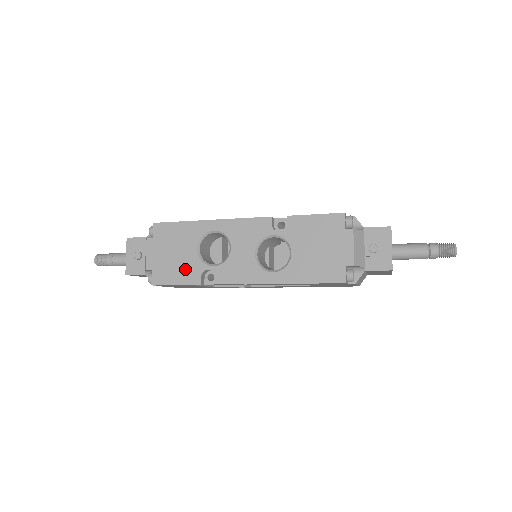
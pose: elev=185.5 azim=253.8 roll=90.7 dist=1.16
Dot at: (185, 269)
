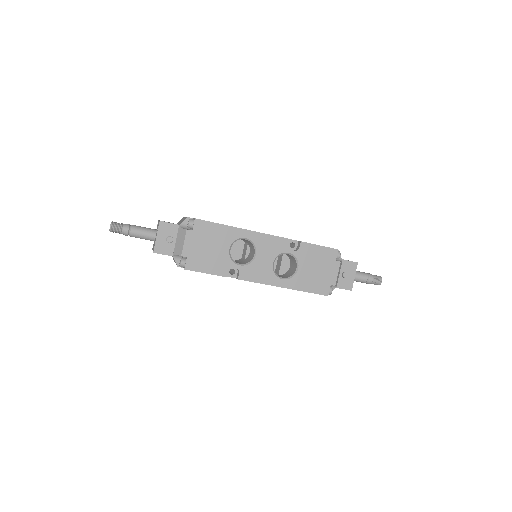
Dot at: (216, 263)
